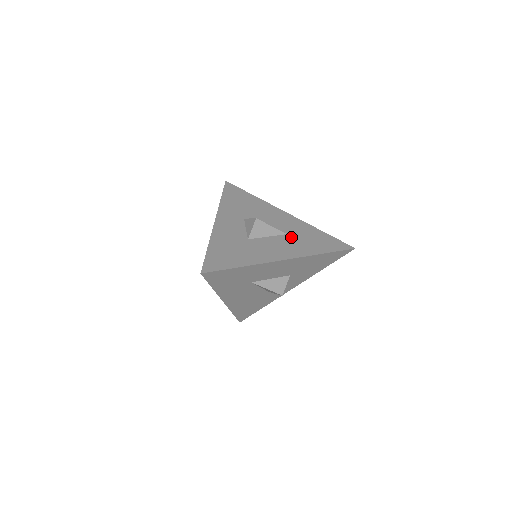
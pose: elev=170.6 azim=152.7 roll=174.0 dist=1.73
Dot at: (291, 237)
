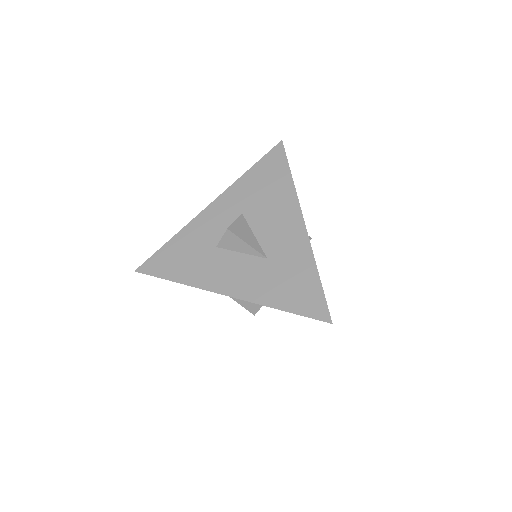
Dot at: (267, 265)
